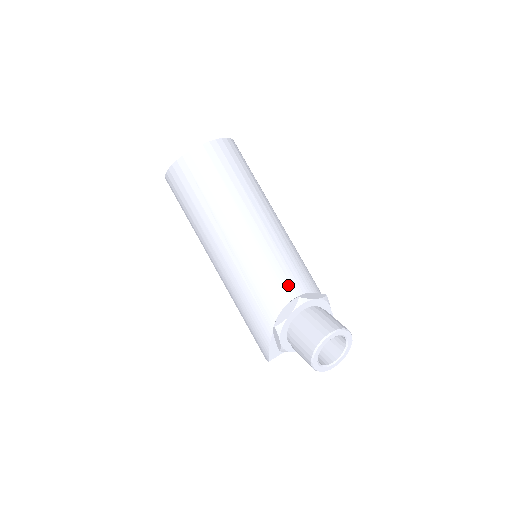
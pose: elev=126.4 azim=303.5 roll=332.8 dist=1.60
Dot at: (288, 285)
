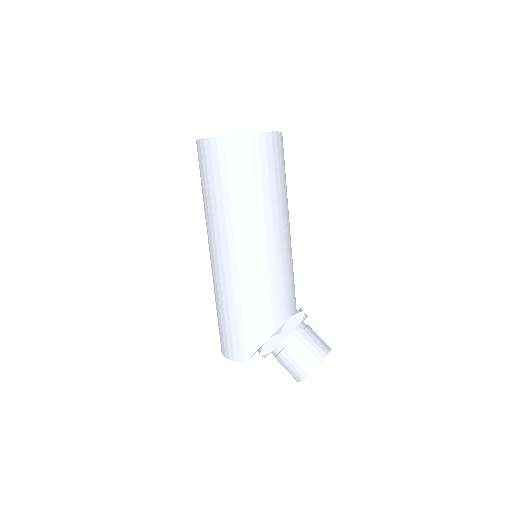
Dot at: (292, 297)
